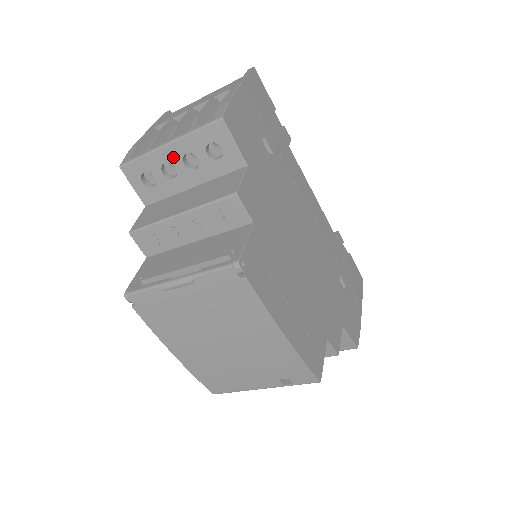
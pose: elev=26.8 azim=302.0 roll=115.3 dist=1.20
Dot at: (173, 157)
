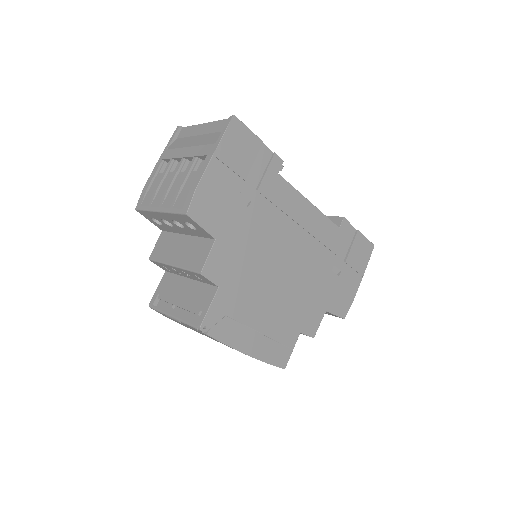
Dot at: (166, 218)
